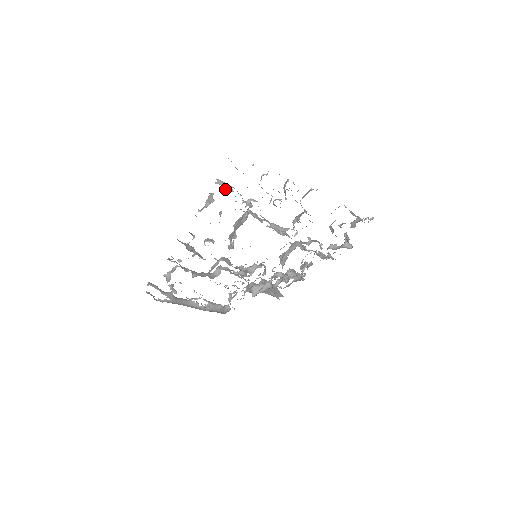
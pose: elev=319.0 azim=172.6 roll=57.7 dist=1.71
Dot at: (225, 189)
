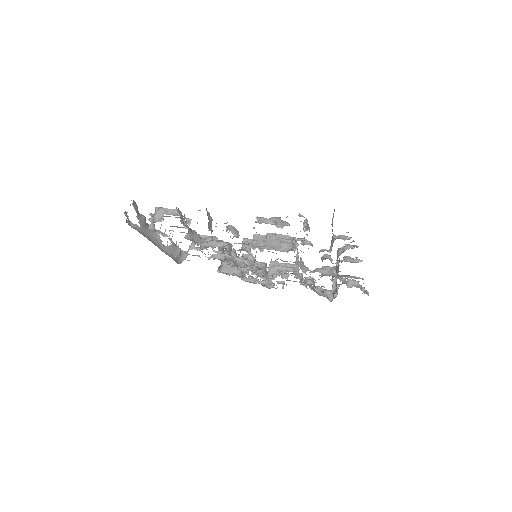
Dot at: (303, 229)
